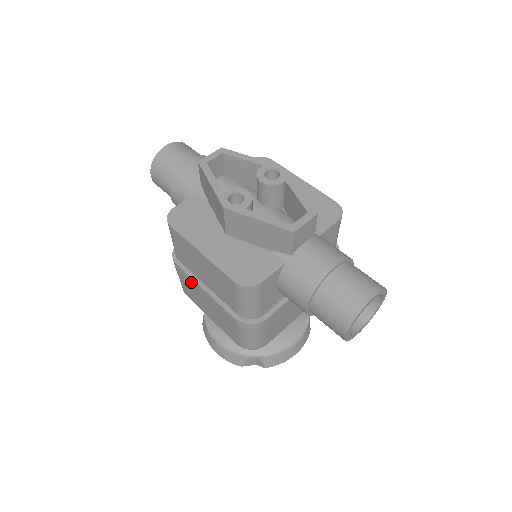
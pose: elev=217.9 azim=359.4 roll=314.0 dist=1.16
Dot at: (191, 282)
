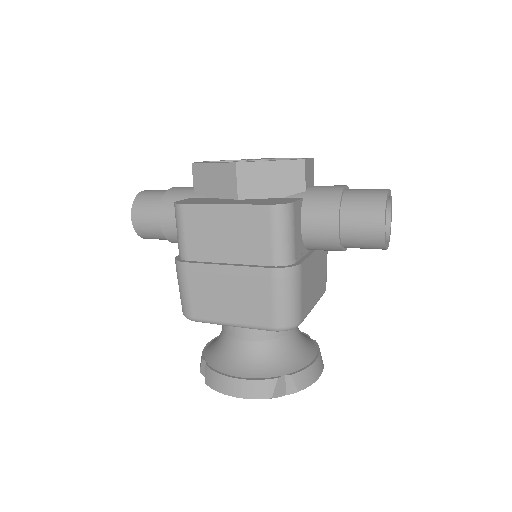
Dot at: (206, 272)
